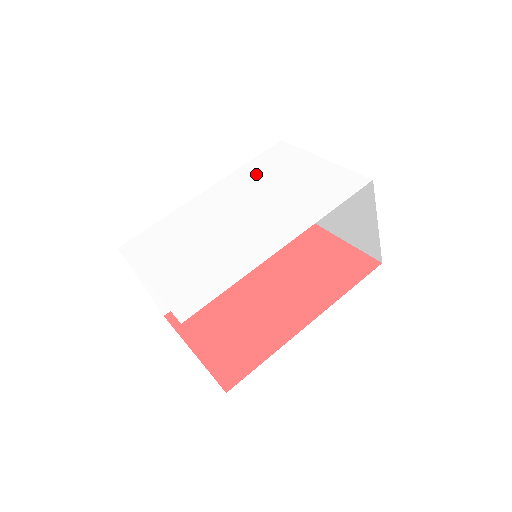
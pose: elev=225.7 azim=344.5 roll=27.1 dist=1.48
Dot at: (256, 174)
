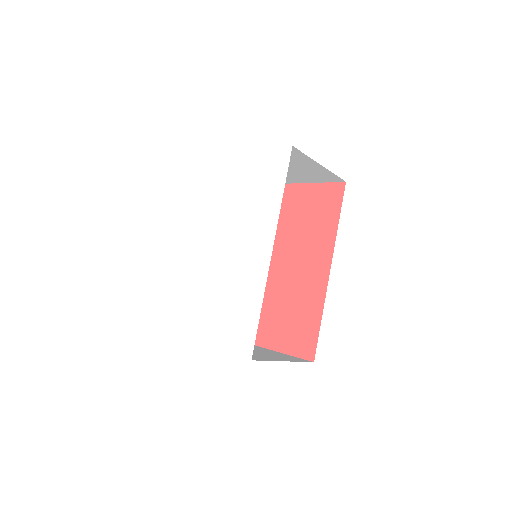
Dot at: (206, 201)
